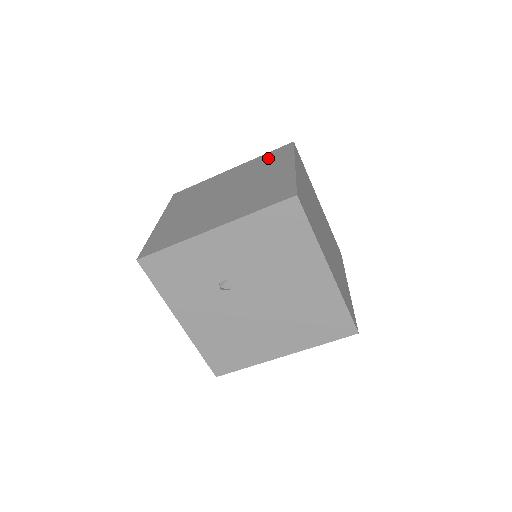
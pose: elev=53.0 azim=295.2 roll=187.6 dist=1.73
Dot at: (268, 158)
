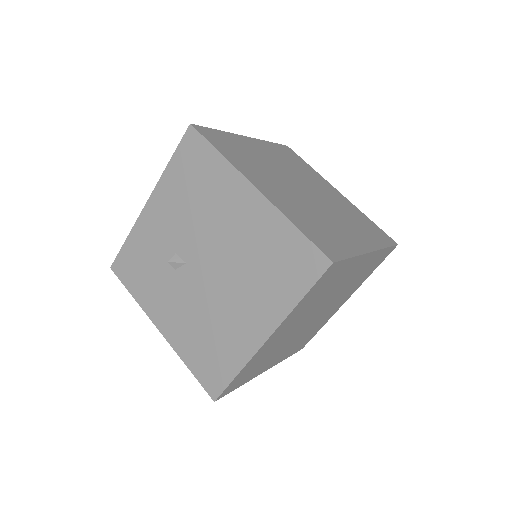
Dot at: occluded
